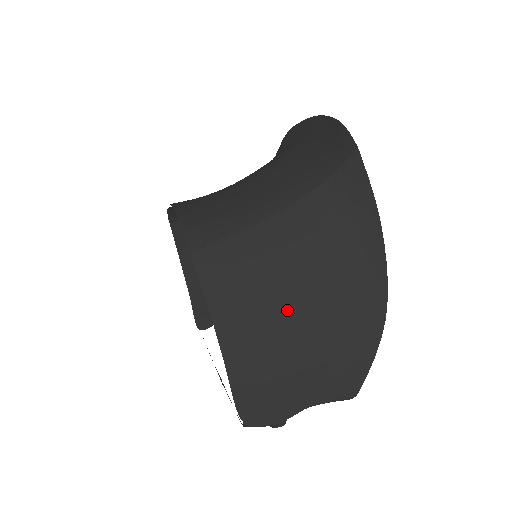
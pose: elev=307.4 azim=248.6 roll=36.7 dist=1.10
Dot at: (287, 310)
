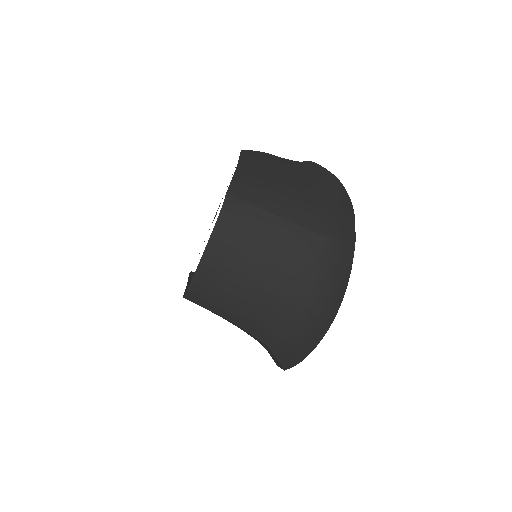
Dot at: occluded
